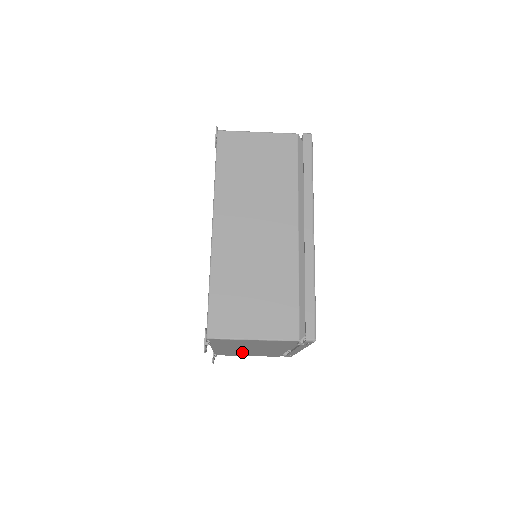
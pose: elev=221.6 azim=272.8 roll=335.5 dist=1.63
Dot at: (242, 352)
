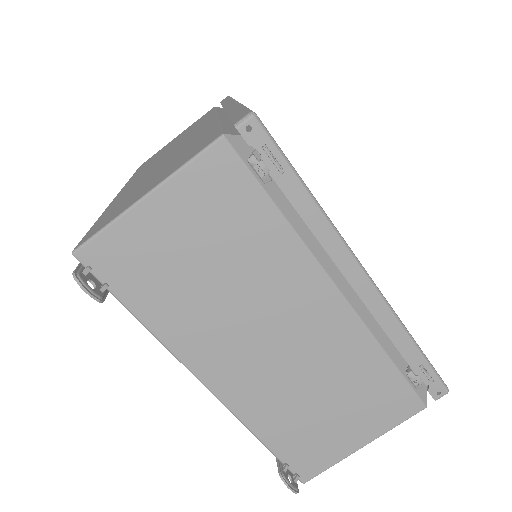
Dot at: (301, 397)
